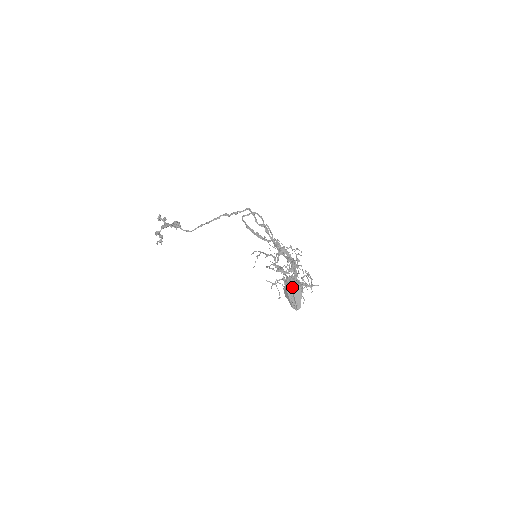
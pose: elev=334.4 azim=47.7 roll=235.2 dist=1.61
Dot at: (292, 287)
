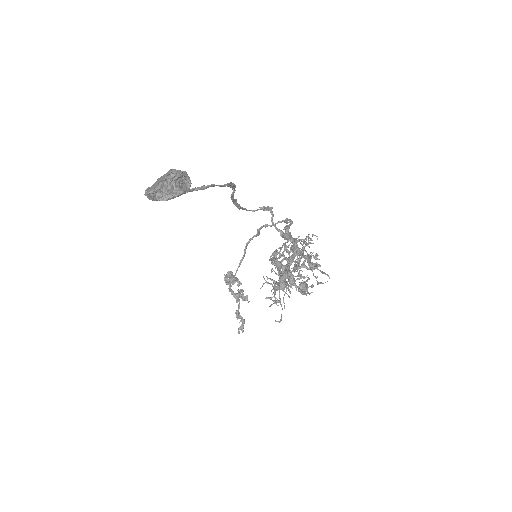
Dot at: occluded
